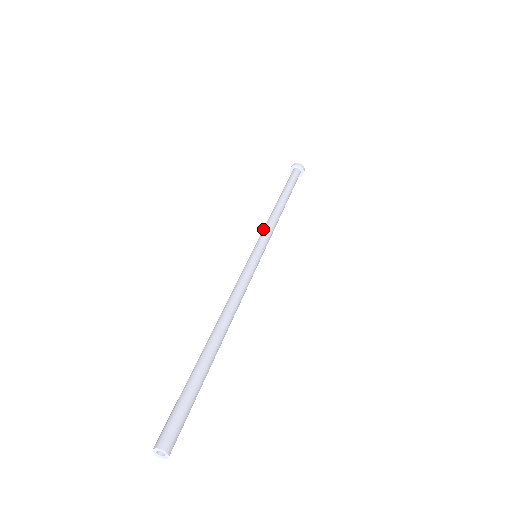
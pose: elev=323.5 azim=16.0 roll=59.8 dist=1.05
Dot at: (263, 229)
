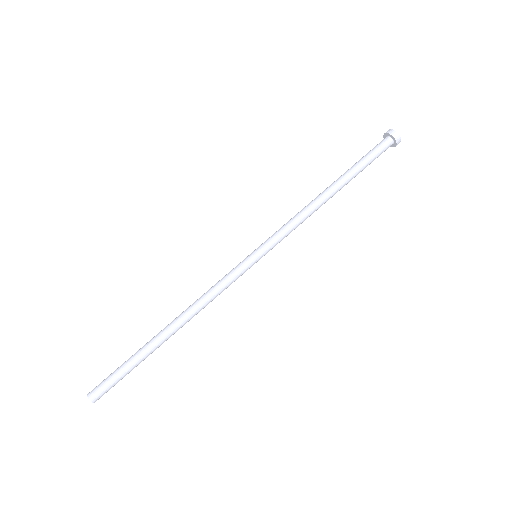
Dot at: (284, 226)
